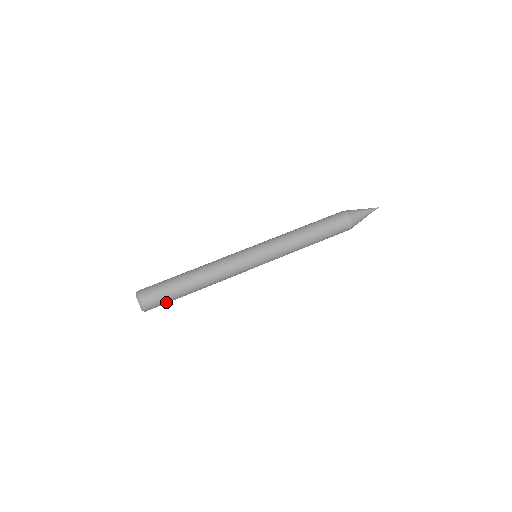
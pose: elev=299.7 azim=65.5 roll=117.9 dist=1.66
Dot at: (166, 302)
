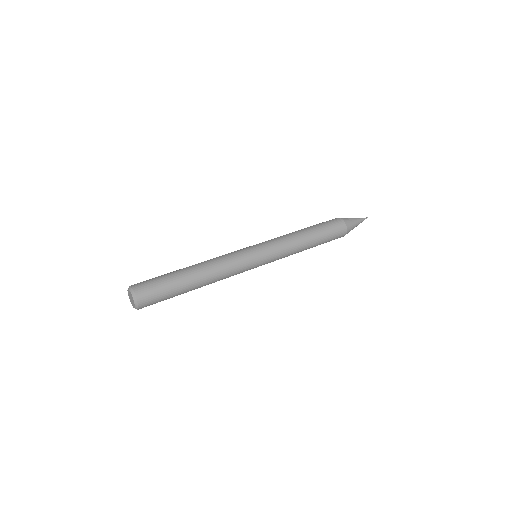
Dot at: (162, 300)
